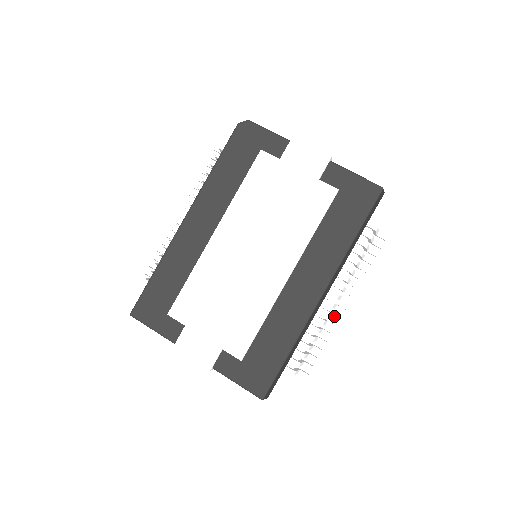
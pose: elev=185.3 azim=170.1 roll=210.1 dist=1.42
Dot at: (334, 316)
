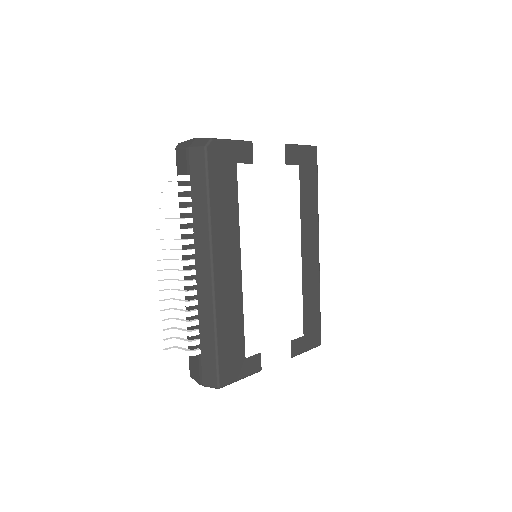
Dot at: occluded
